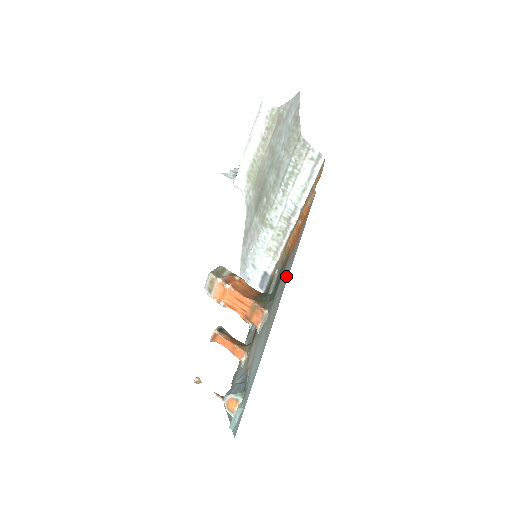
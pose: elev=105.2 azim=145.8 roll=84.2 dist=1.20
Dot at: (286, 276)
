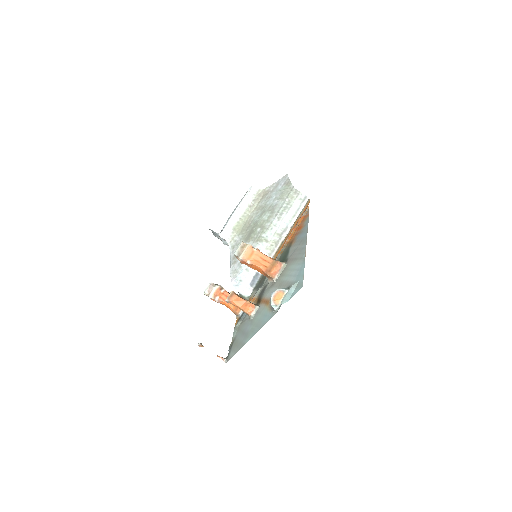
Dot at: (302, 236)
